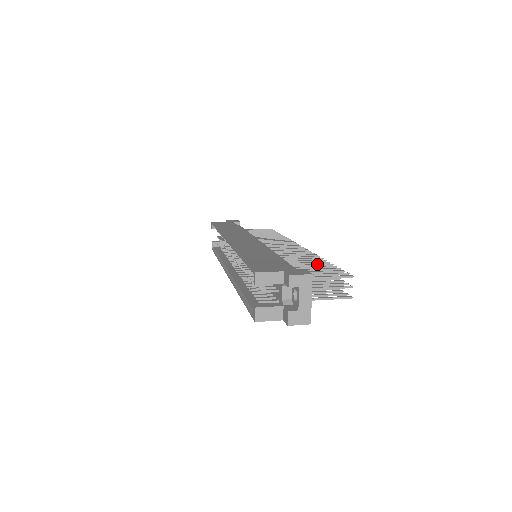
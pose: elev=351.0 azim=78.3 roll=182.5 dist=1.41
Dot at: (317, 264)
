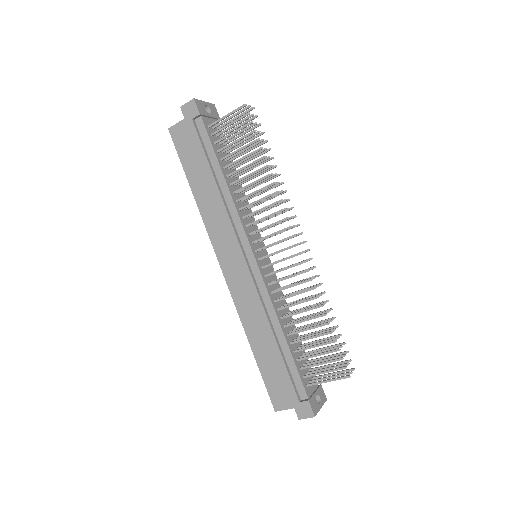
Dot at: (258, 155)
